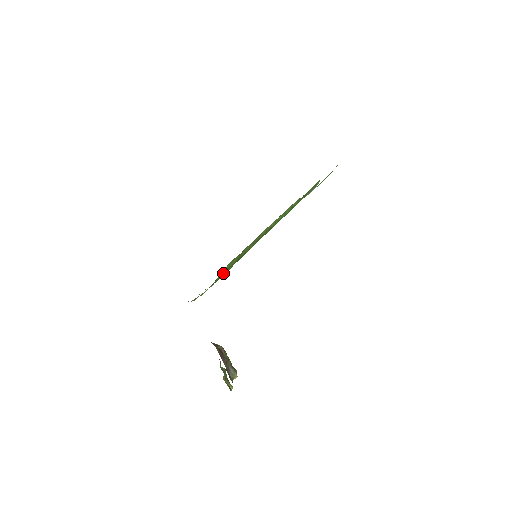
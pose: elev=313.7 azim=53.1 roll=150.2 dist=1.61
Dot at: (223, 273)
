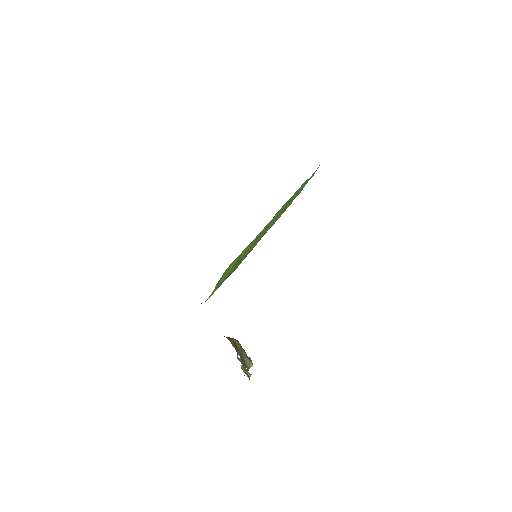
Dot at: (225, 275)
